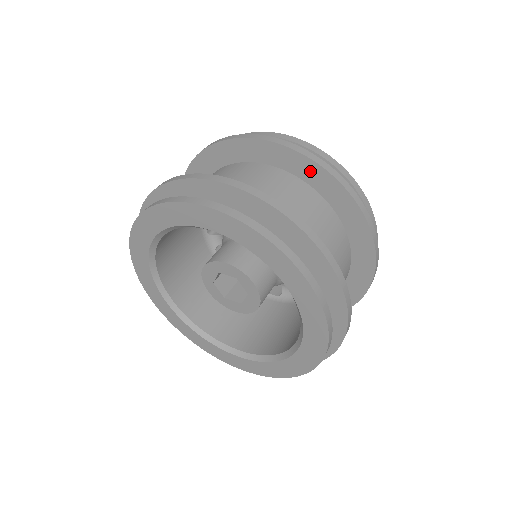
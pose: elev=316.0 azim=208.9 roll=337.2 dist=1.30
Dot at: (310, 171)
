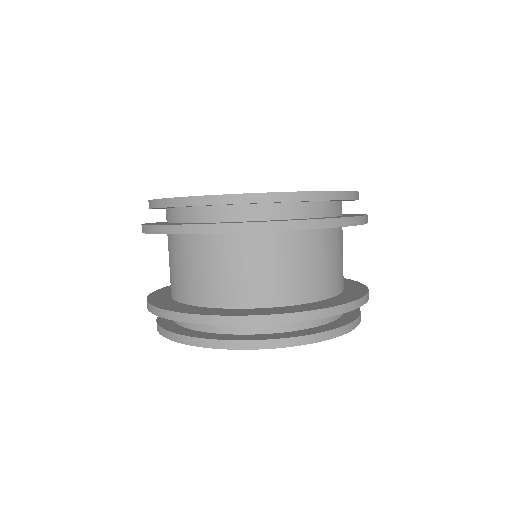
Dot at: occluded
